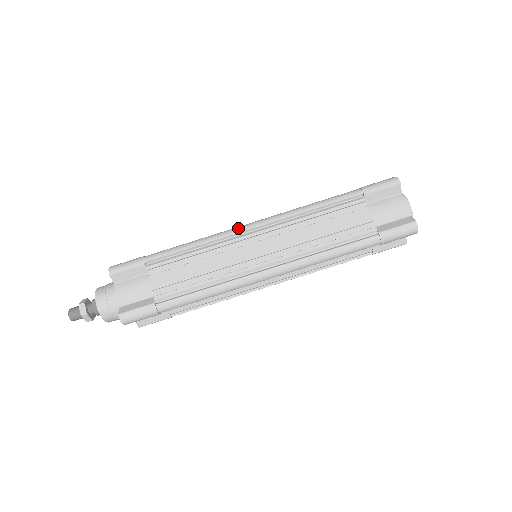
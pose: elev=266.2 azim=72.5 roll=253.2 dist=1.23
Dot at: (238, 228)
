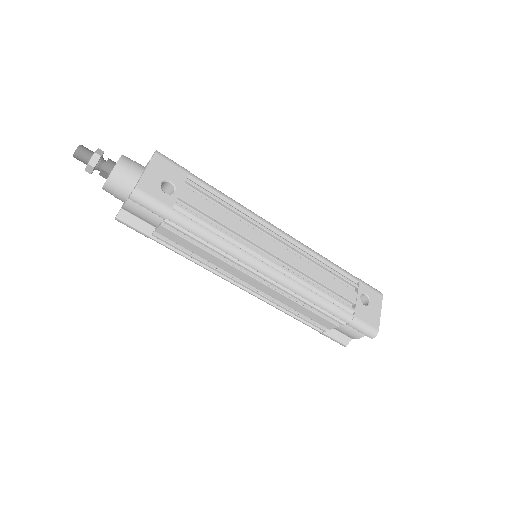
Dot at: (256, 266)
